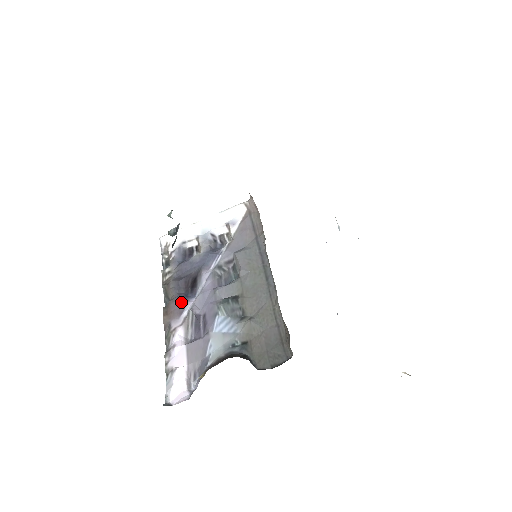
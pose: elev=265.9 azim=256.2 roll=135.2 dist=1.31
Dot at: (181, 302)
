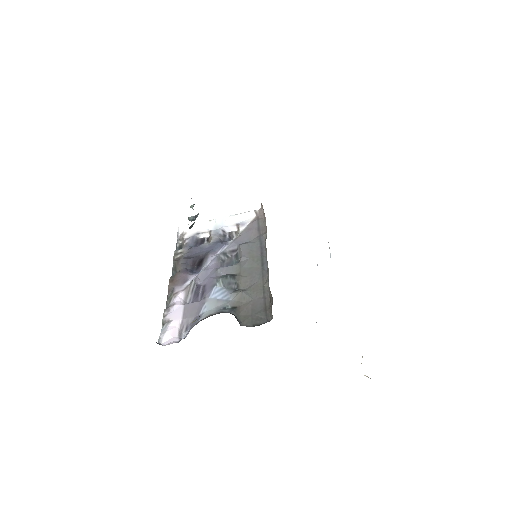
Dot at: (187, 274)
